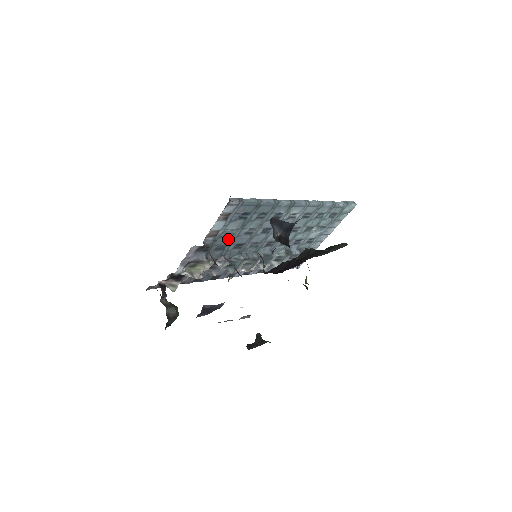
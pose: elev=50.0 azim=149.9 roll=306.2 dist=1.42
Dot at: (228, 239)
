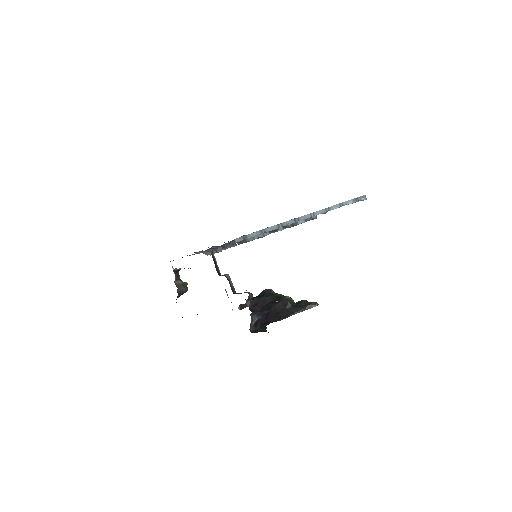
Dot at: occluded
